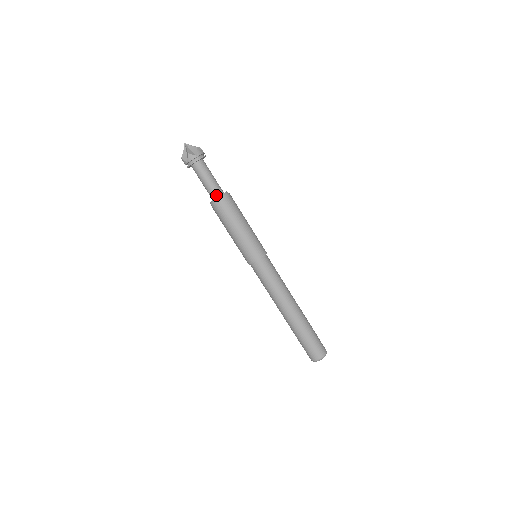
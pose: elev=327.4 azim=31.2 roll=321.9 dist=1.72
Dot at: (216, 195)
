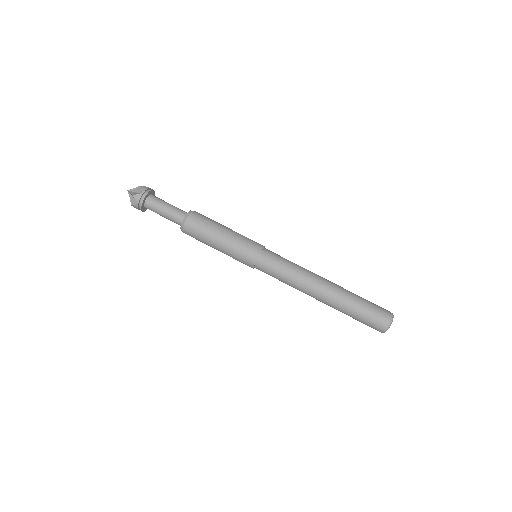
Dot at: (181, 219)
